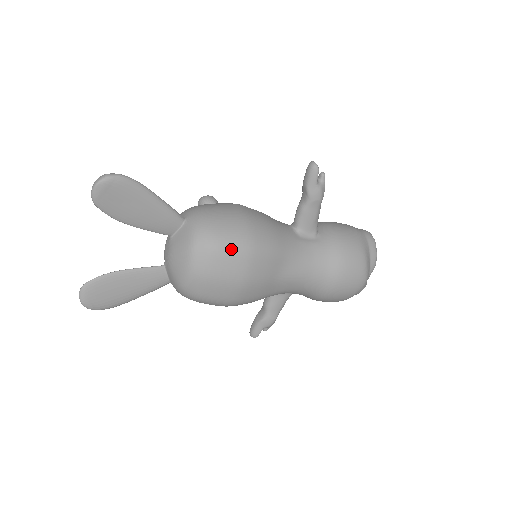
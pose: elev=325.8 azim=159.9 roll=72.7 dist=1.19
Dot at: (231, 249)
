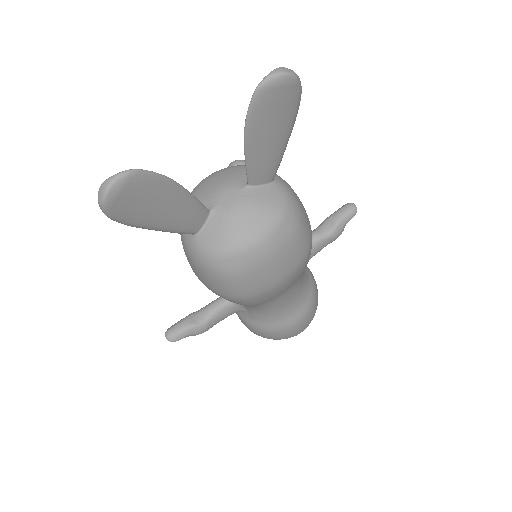
Dot at: (303, 242)
